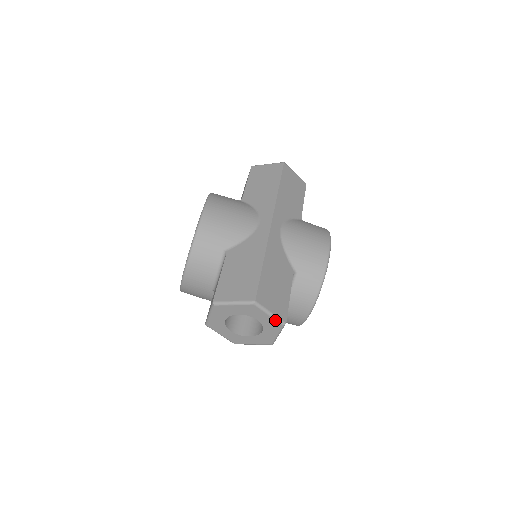
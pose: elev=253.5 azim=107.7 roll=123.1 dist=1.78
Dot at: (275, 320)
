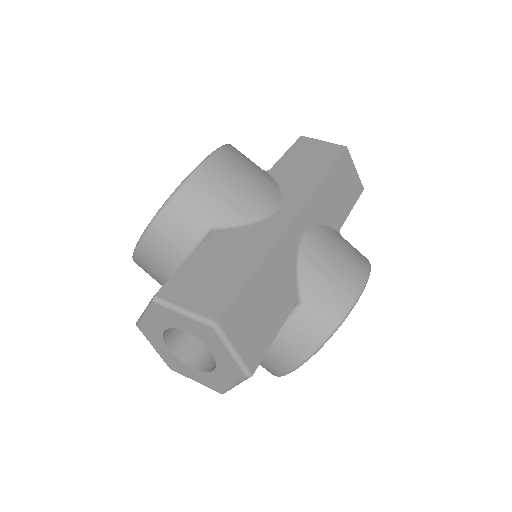
Dot at: (237, 364)
